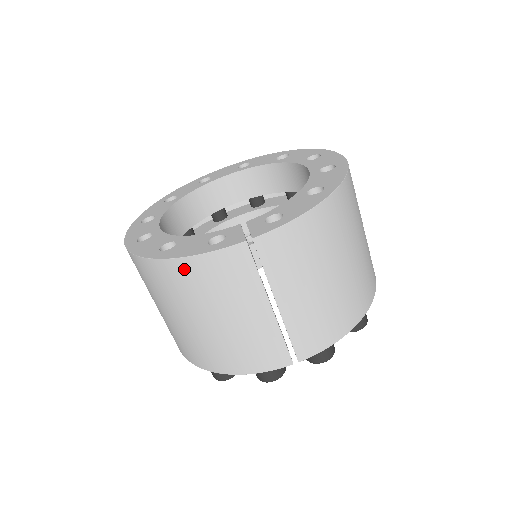
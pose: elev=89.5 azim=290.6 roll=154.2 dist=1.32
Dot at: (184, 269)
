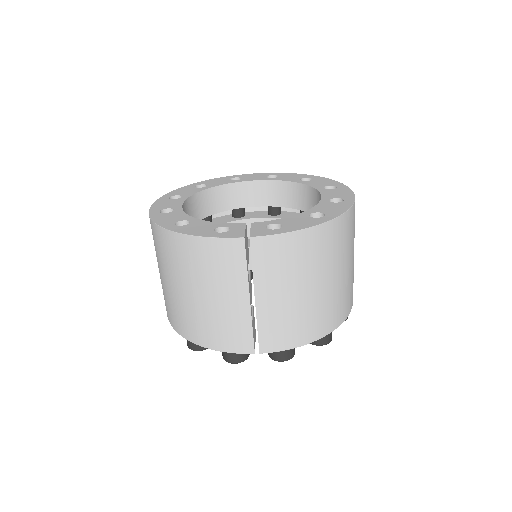
Dot at: (188, 245)
